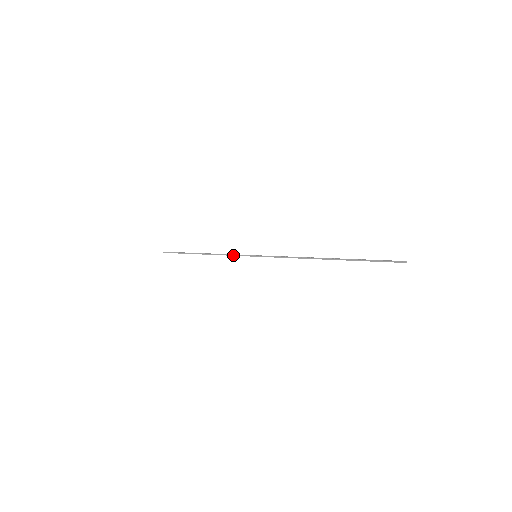
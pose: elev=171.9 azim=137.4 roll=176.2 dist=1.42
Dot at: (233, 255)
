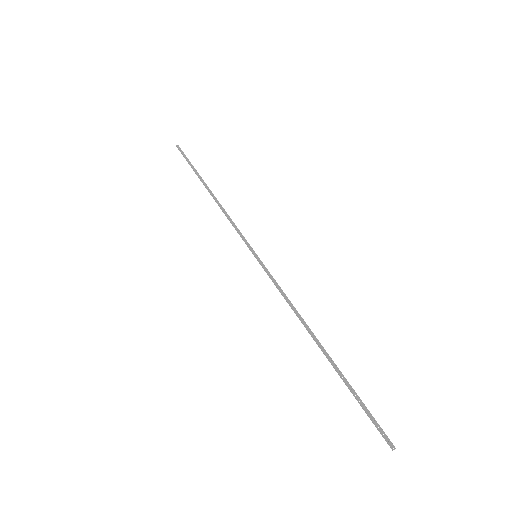
Dot at: (235, 229)
